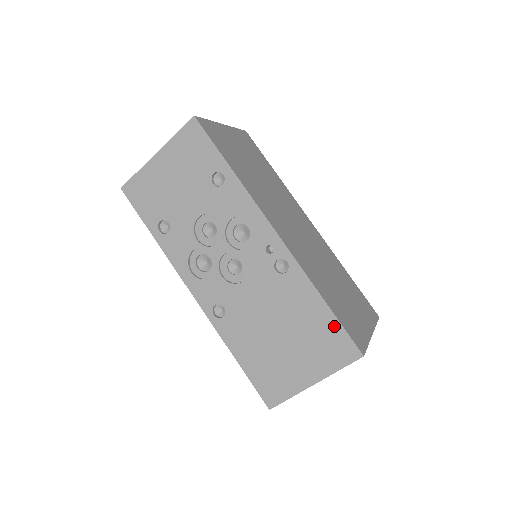
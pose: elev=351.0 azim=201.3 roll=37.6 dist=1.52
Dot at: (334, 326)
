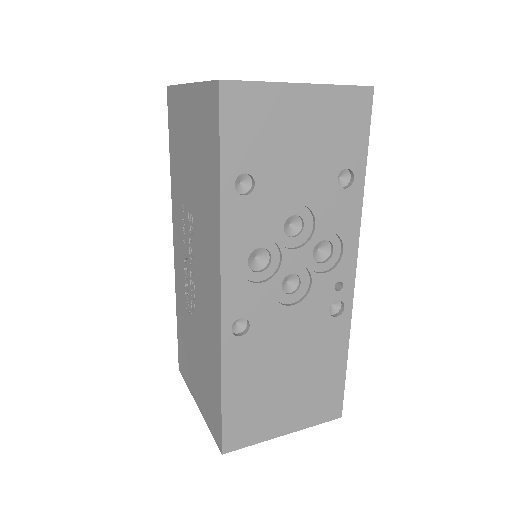
Dot at: (339, 384)
